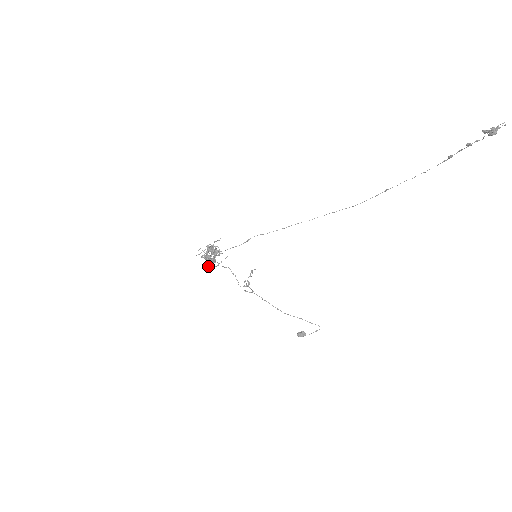
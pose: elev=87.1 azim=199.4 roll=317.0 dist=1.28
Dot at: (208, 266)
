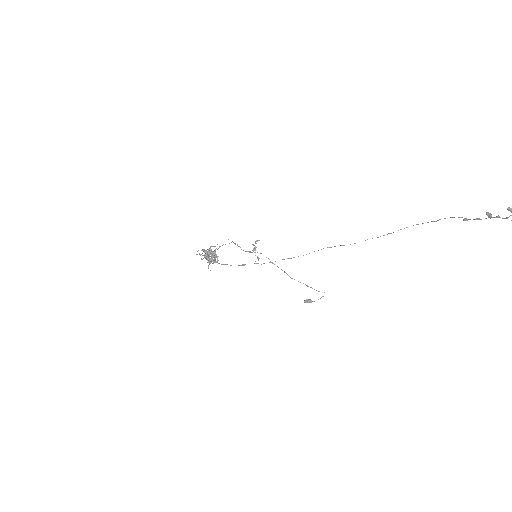
Dot at: occluded
